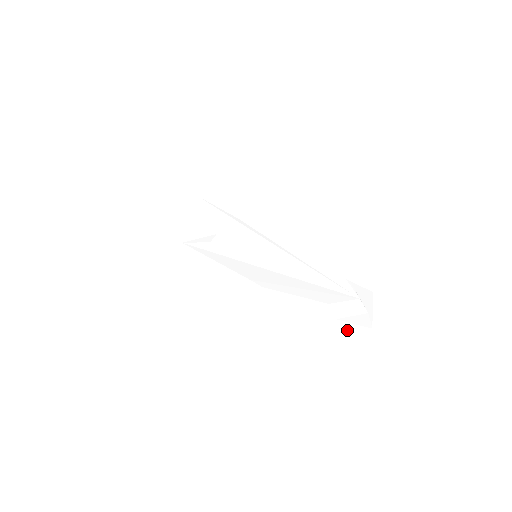
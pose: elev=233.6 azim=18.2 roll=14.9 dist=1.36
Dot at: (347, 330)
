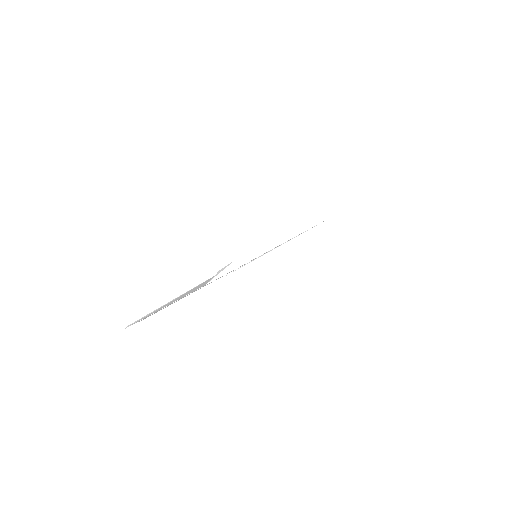
Dot at: occluded
